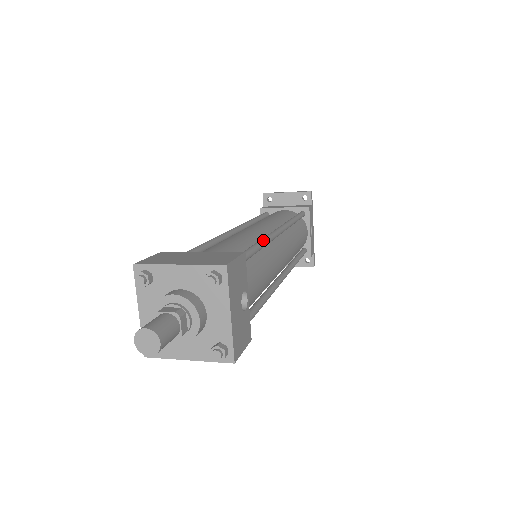
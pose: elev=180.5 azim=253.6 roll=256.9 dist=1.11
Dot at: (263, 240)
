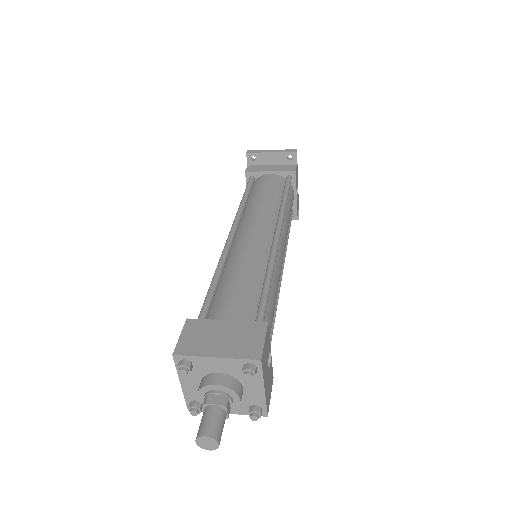
Dot at: (271, 270)
